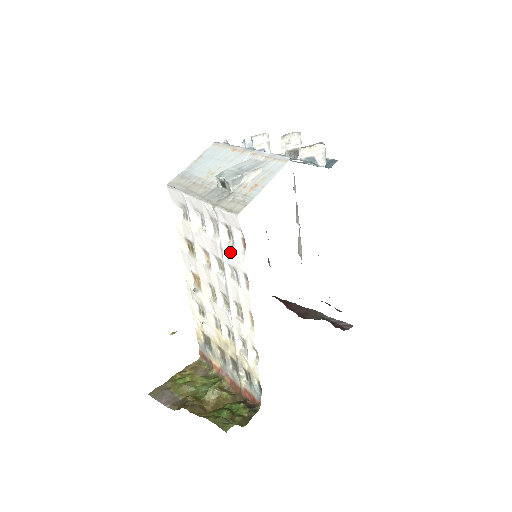
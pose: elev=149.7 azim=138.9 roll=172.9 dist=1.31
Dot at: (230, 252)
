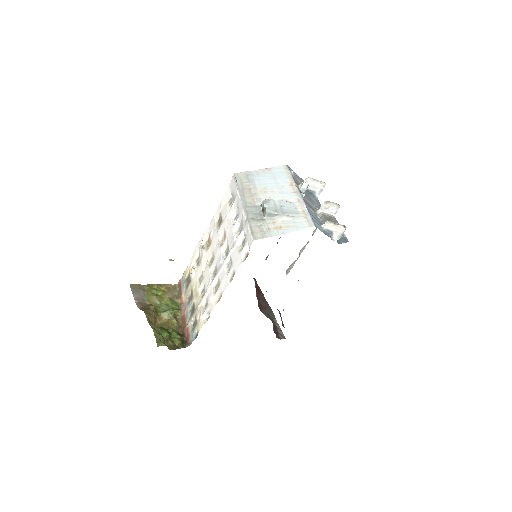
Dot at: (236, 252)
